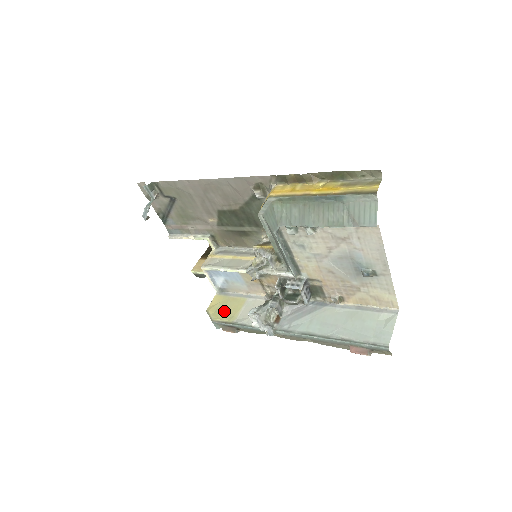
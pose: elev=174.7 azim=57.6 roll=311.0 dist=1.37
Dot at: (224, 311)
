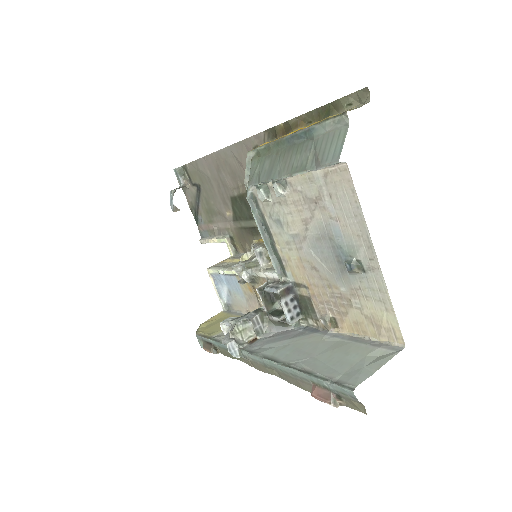
Dot at: (214, 326)
